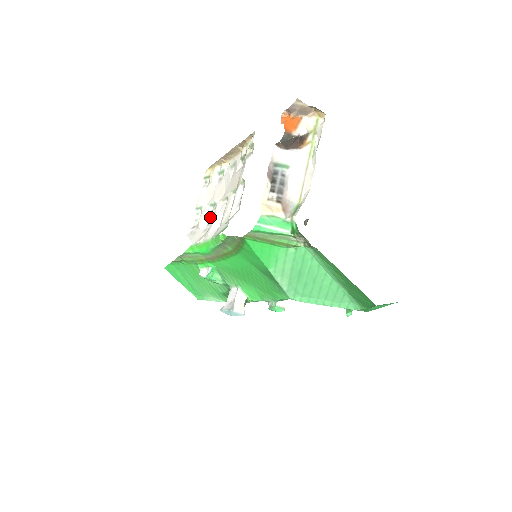
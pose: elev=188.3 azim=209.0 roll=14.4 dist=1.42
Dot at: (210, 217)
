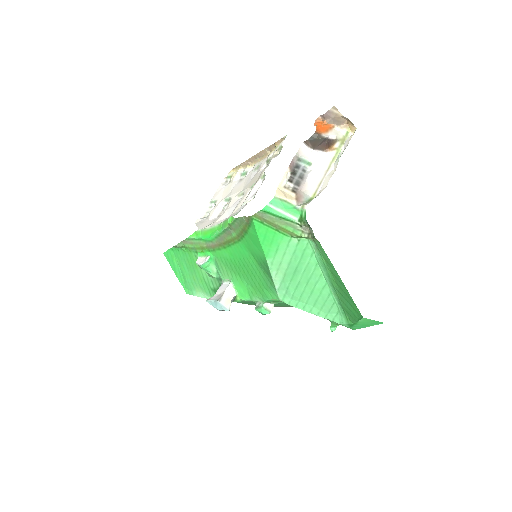
Dot at: (222, 211)
